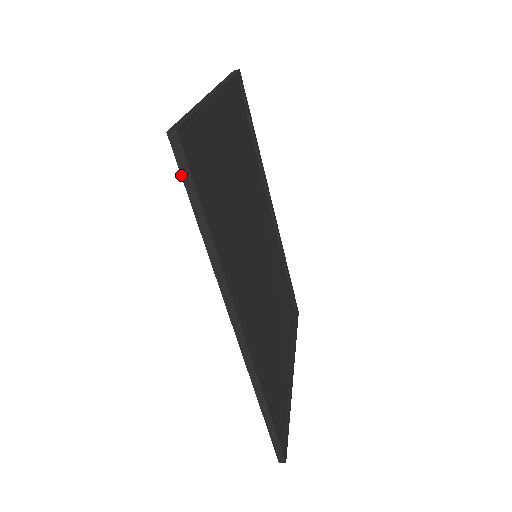
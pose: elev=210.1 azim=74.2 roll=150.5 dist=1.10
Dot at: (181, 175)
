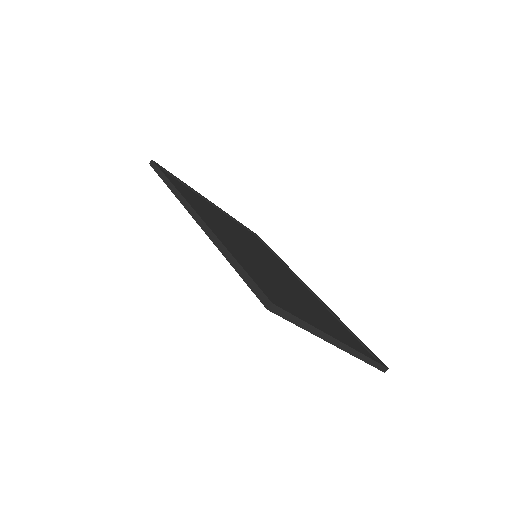
Dot at: (155, 171)
